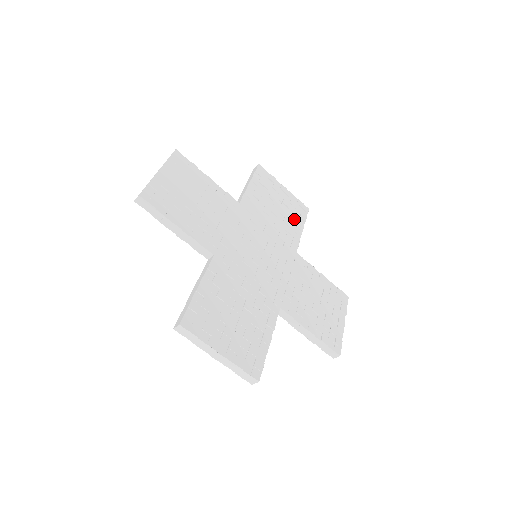
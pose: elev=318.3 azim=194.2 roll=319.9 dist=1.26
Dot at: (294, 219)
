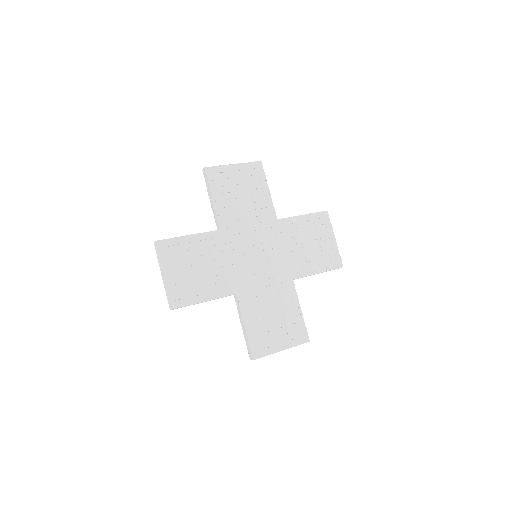
Dot at: (319, 262)
